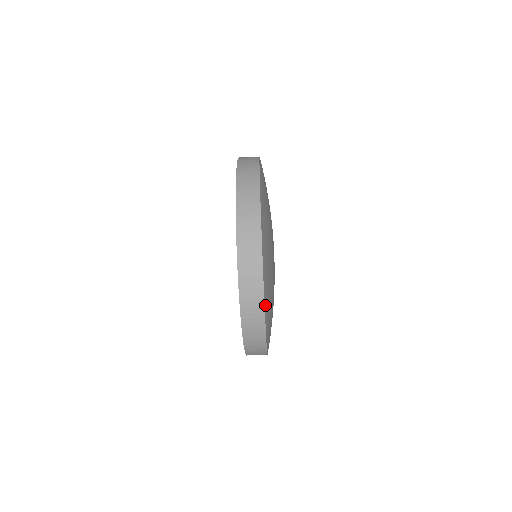
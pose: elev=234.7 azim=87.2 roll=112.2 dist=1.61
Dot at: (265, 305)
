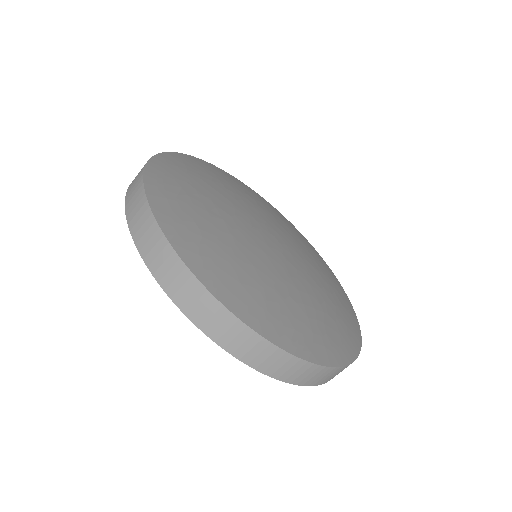
Dot at: (341, 361)
